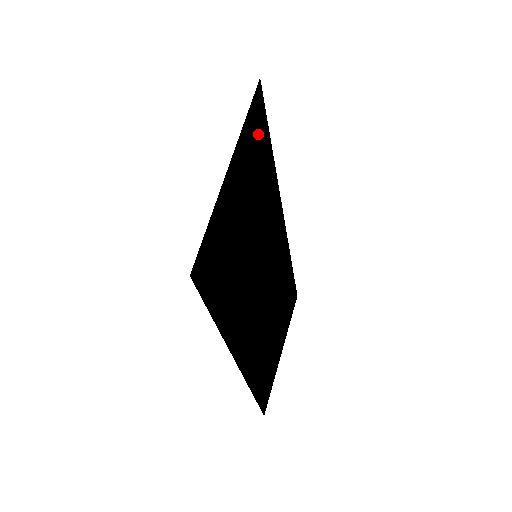
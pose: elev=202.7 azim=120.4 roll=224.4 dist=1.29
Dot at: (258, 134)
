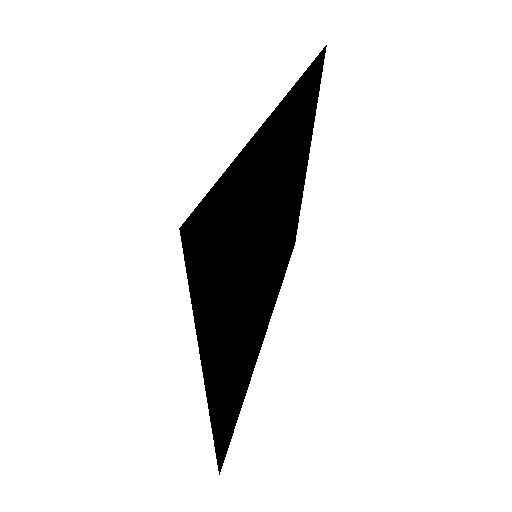
Dot at: (296, 148)
